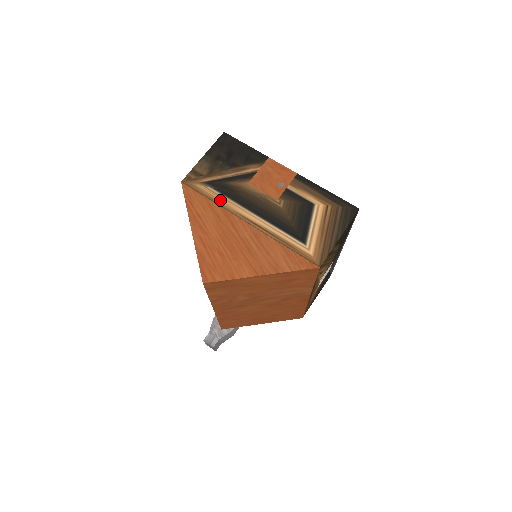
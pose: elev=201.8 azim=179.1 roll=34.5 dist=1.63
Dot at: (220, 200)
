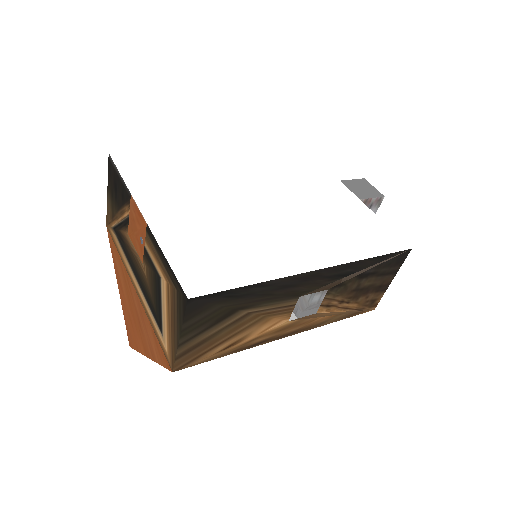
Dot at: (121, 254)
